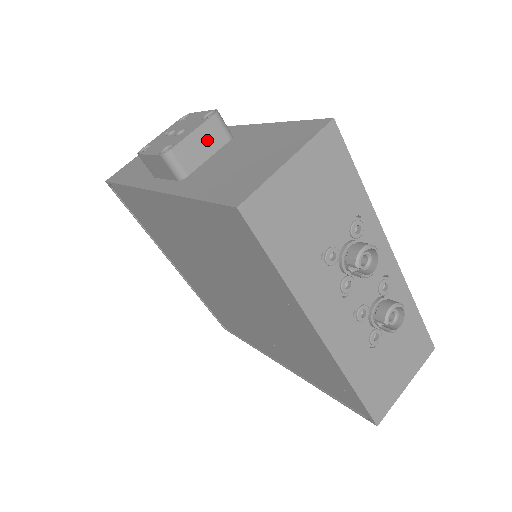
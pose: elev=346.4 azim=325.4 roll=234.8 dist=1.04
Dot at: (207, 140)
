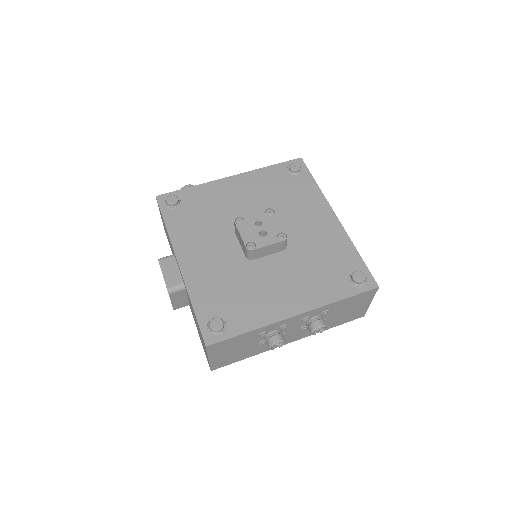
Dot at: (179, 298)
